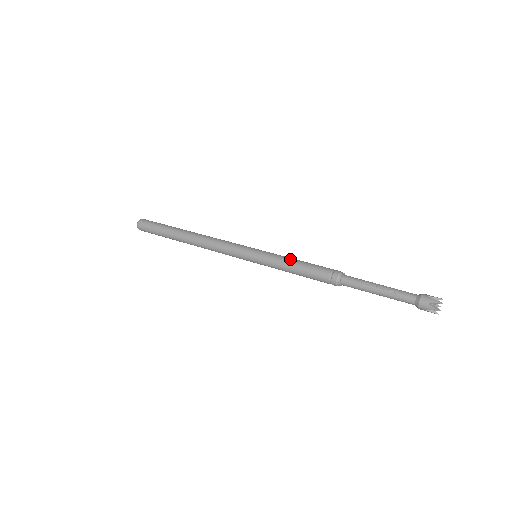
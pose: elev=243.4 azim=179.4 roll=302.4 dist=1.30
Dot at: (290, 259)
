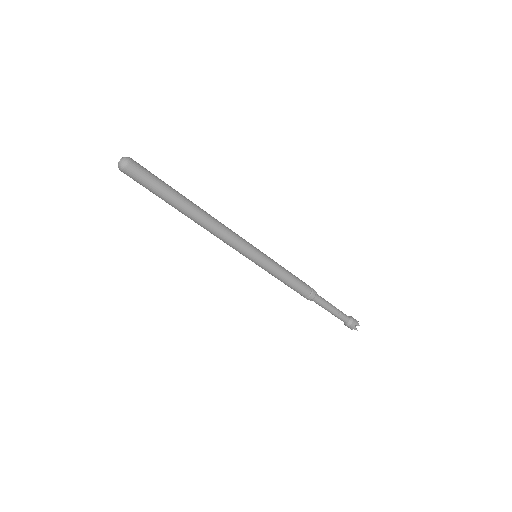
Dot at: (286, 271)
